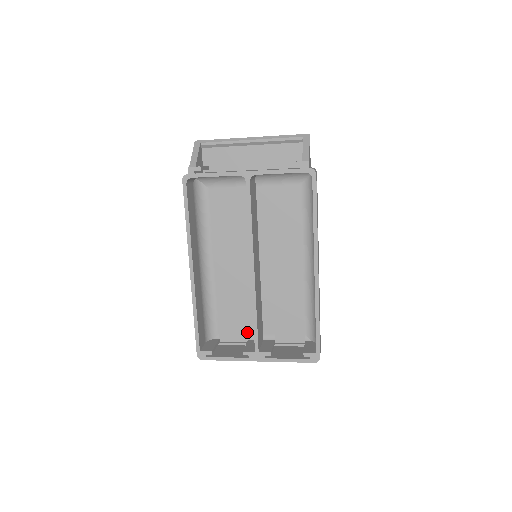
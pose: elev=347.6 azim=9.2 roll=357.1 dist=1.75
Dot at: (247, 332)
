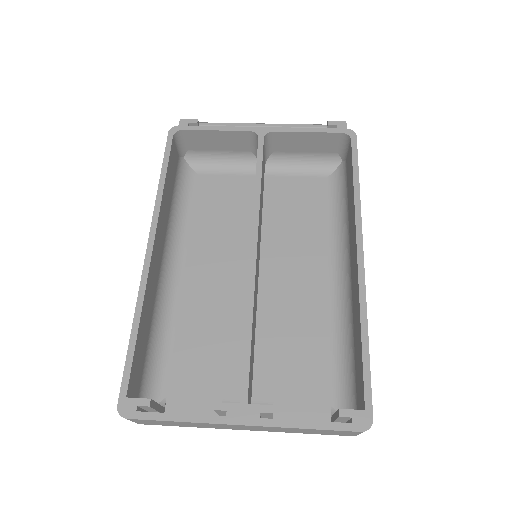
Dot at: (221, 396)
